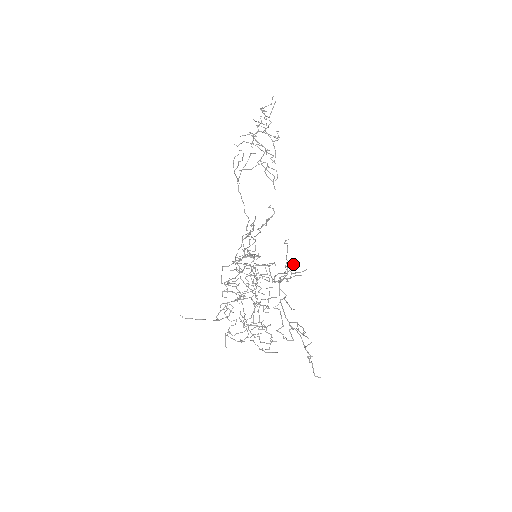
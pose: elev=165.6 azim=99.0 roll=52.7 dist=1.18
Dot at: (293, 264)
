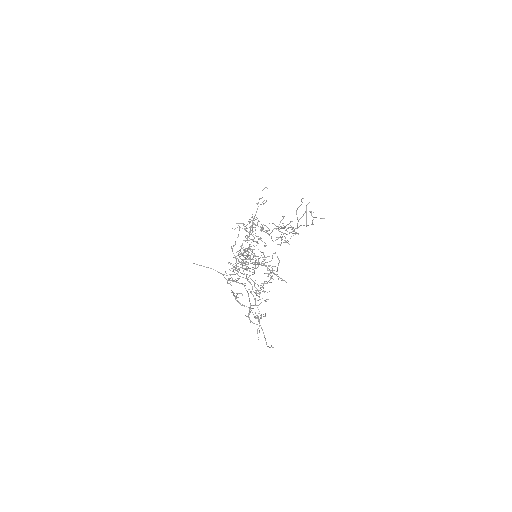
Dot at: occluded
